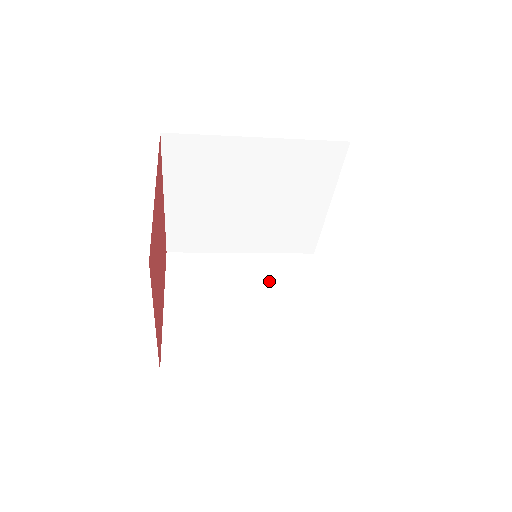
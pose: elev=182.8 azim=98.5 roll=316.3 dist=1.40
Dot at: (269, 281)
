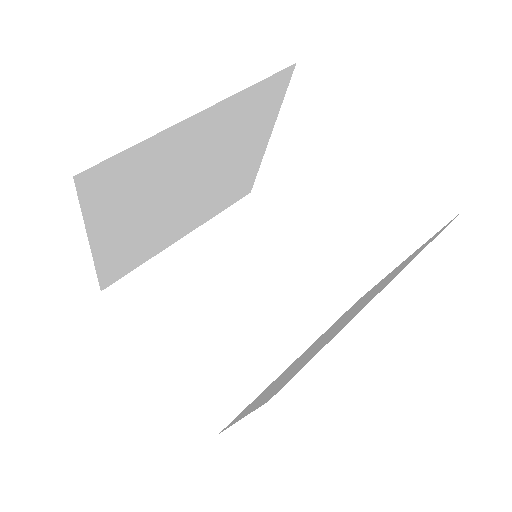
Dot at: (235, 254)
